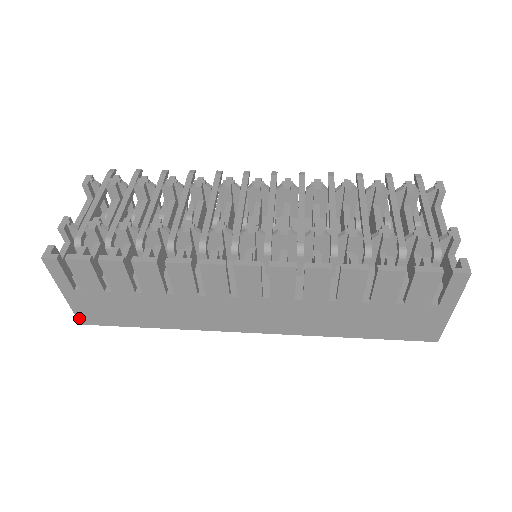
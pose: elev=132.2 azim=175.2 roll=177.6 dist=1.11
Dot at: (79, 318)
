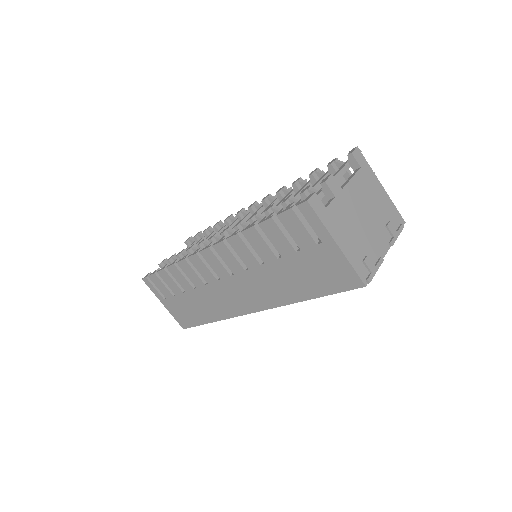
Dot at: (180, 323)
